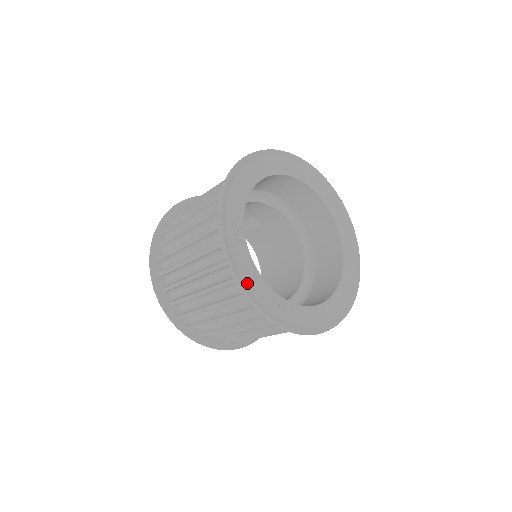
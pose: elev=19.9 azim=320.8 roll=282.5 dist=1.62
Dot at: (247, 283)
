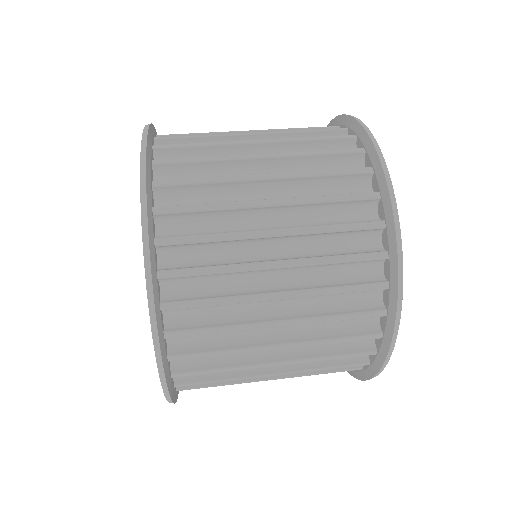
Dot at: occluded
